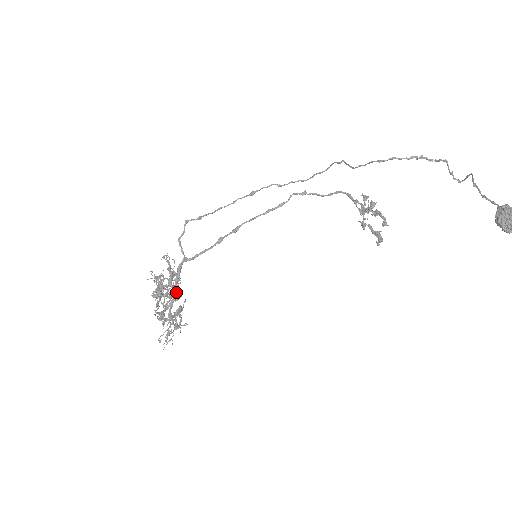
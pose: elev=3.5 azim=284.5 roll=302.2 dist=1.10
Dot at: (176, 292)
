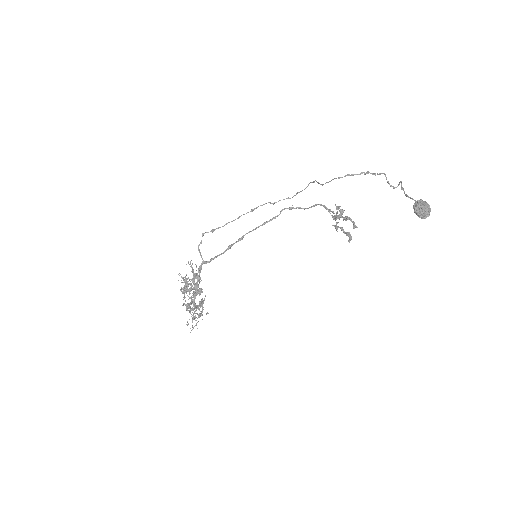
Dot at: (198, 287)
